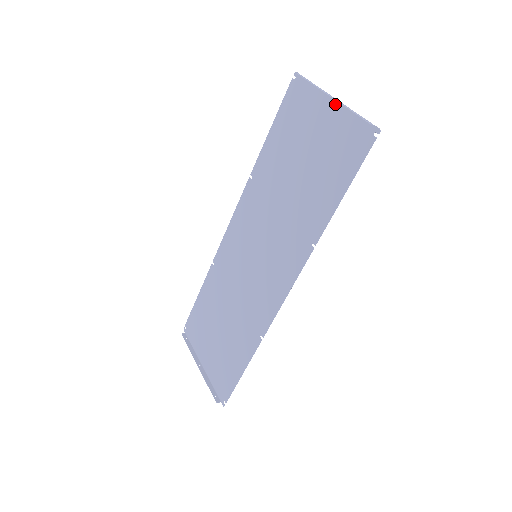
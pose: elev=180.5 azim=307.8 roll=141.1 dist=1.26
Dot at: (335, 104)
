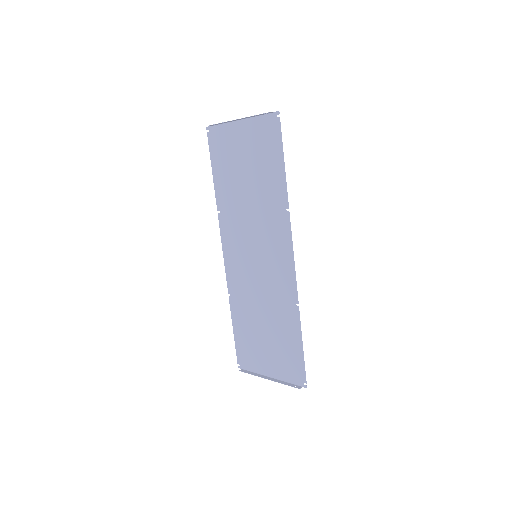
Dot at: (243, 122)
